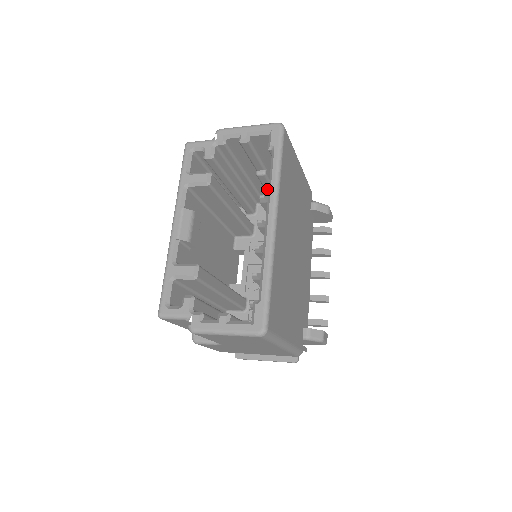
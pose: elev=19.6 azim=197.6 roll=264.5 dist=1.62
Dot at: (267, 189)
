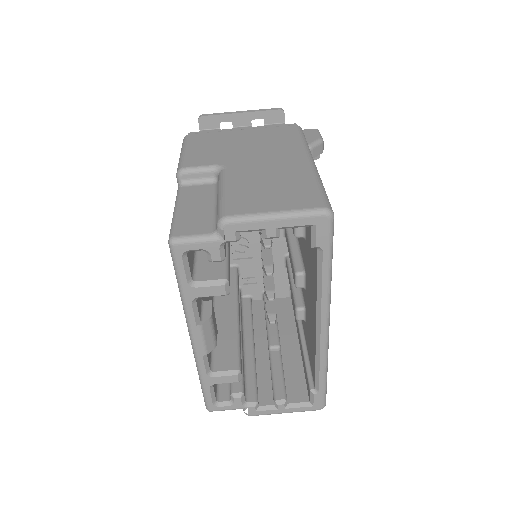
Dot at: occluded
